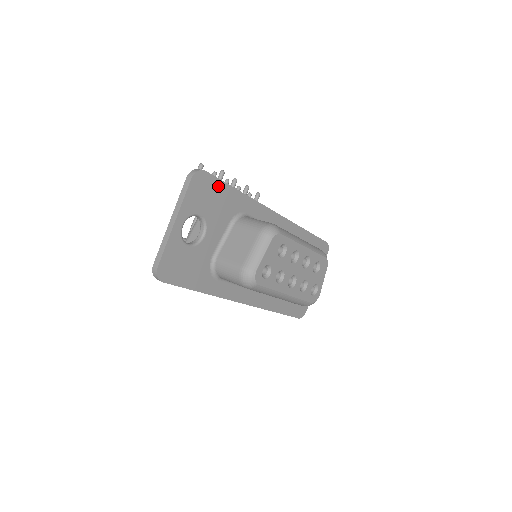
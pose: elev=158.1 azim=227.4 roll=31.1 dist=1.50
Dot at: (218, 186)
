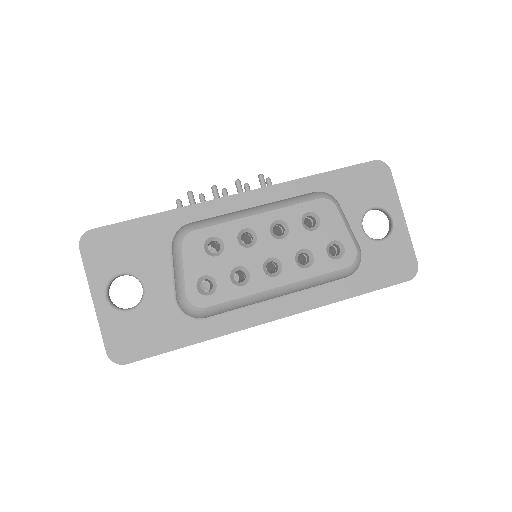
Dot at: (121, 231)
